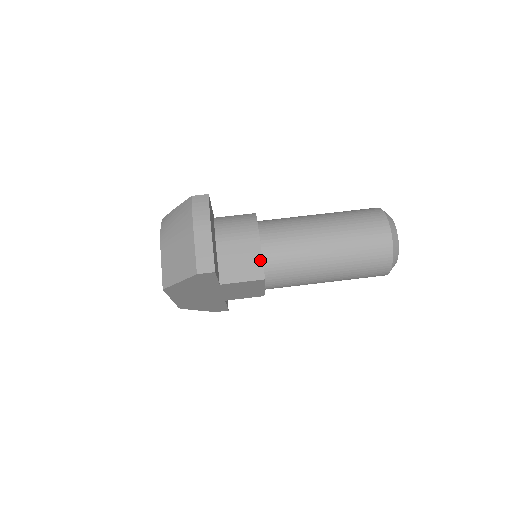
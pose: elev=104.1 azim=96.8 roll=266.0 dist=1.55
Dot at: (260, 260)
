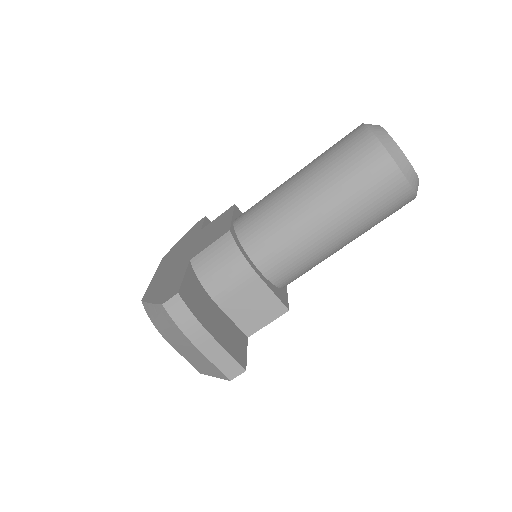
Dot at: (272, 296)
